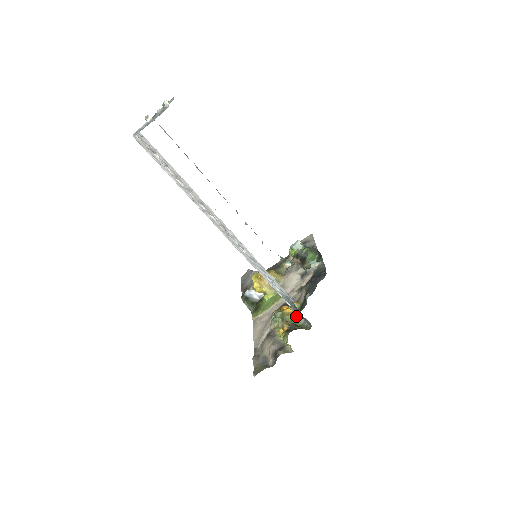
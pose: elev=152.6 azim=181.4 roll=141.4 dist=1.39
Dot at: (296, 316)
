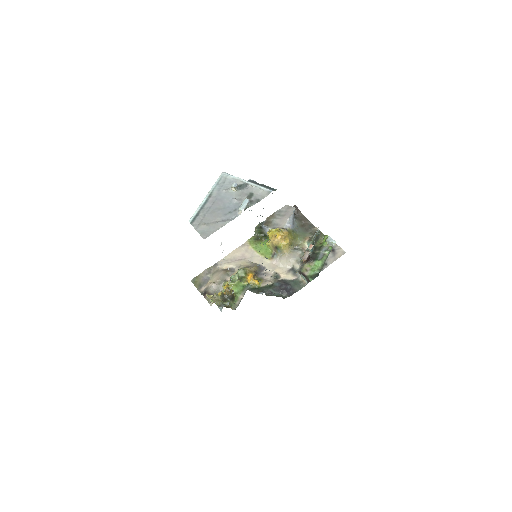
Dot at: (247, 288)
